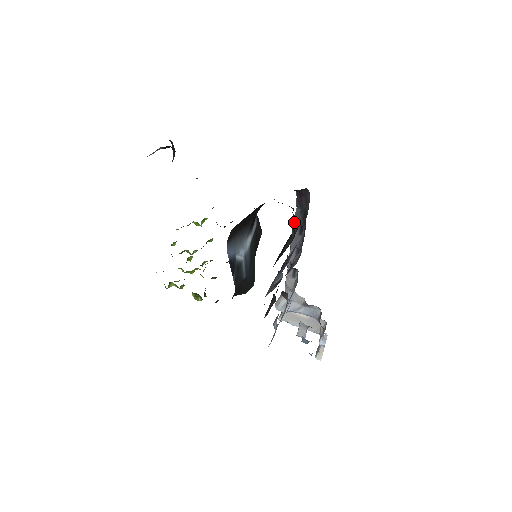
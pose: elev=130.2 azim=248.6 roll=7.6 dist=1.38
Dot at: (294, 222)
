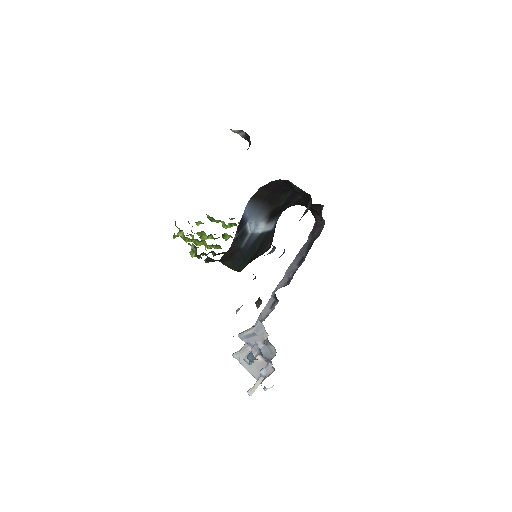
Dot at: (308, 207)
